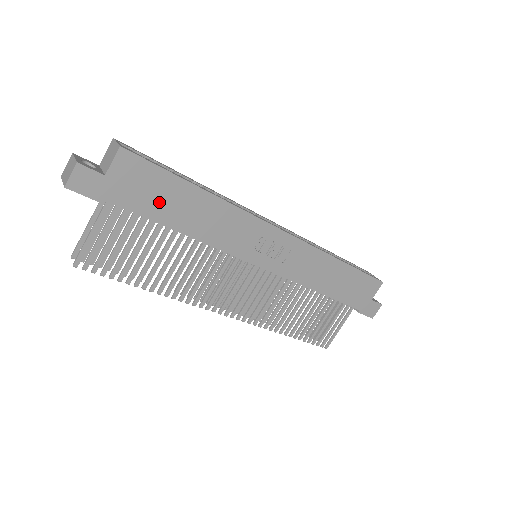
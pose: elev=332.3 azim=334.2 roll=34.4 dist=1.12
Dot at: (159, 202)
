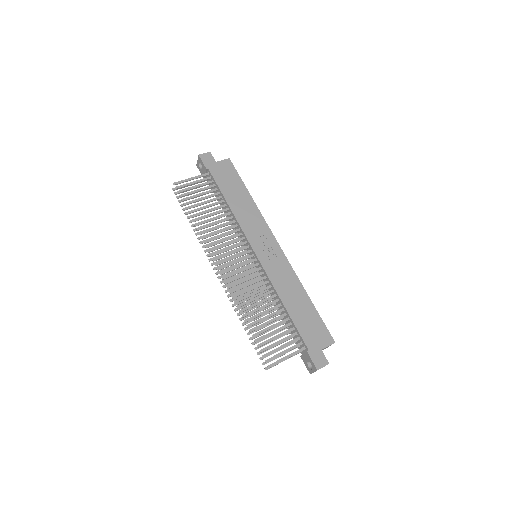
Dot at: (228, 185)
